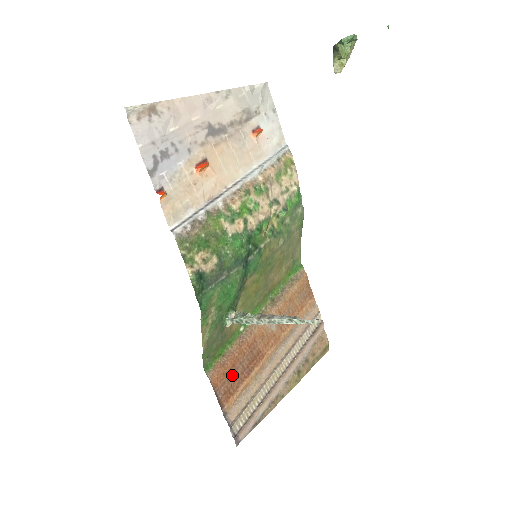
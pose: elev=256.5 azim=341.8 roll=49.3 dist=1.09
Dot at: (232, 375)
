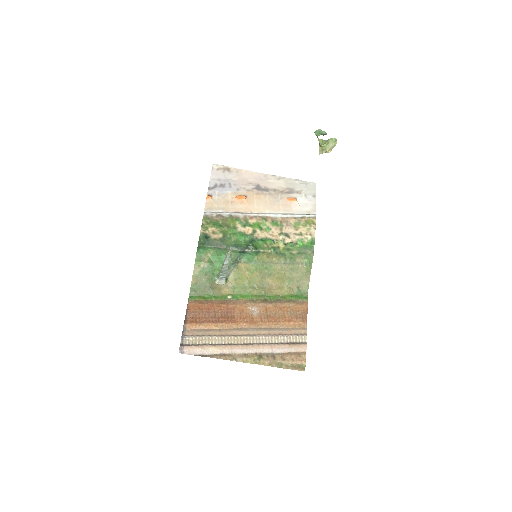
Dot at: (204, 313)
